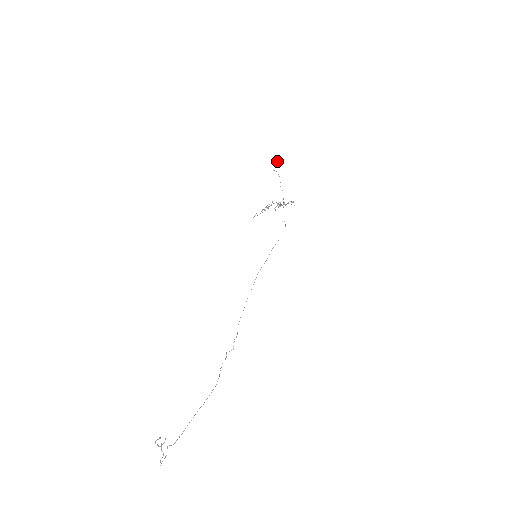
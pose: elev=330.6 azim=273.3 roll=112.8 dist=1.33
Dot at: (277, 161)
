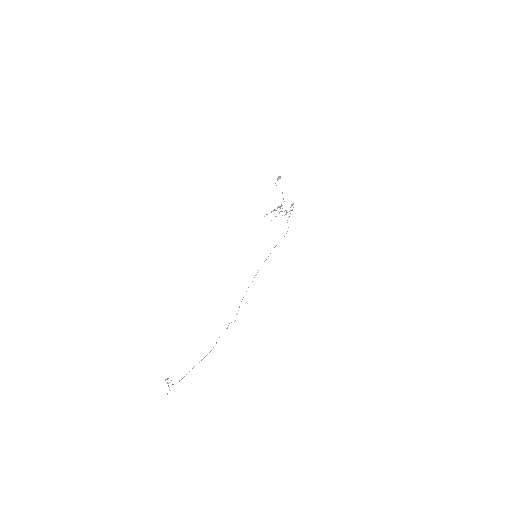
Dot at: (280, 176)
